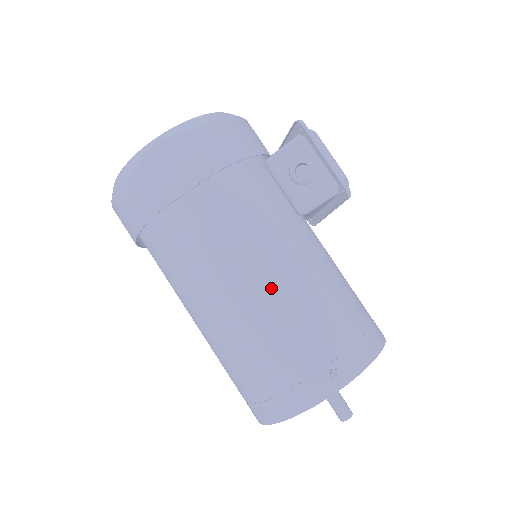
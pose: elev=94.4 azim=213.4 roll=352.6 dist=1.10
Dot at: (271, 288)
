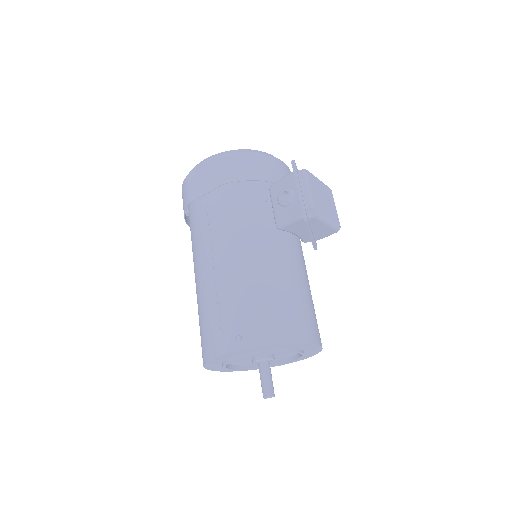
Dot at: (225, 266)
